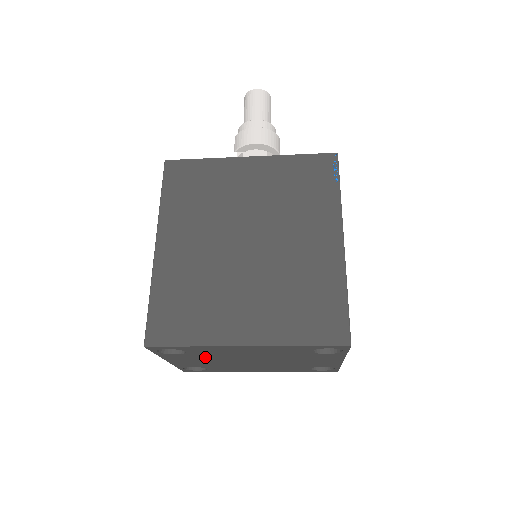
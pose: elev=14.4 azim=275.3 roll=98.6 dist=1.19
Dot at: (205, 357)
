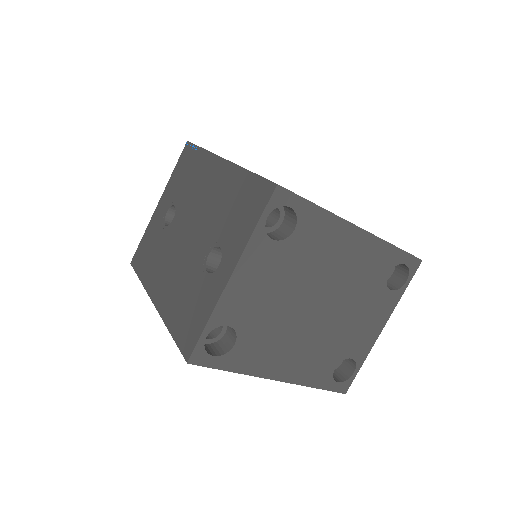
Dot at: (288, 268)
